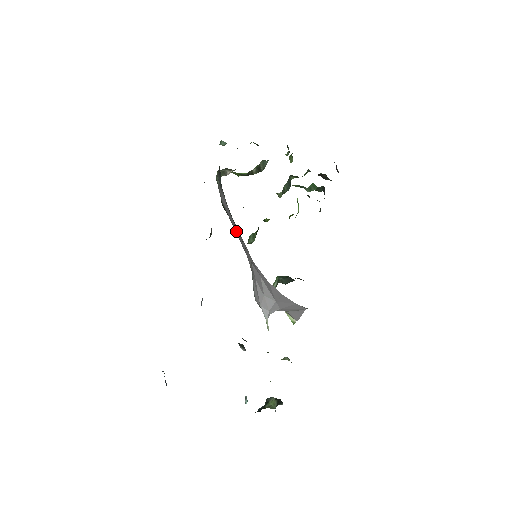
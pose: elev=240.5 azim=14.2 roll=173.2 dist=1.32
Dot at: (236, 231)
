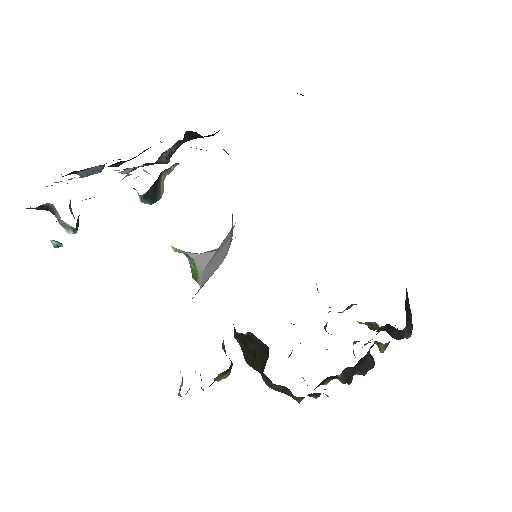
Dot at: occluded
